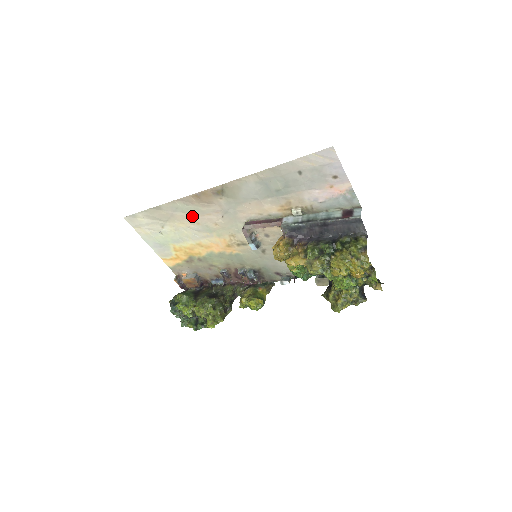
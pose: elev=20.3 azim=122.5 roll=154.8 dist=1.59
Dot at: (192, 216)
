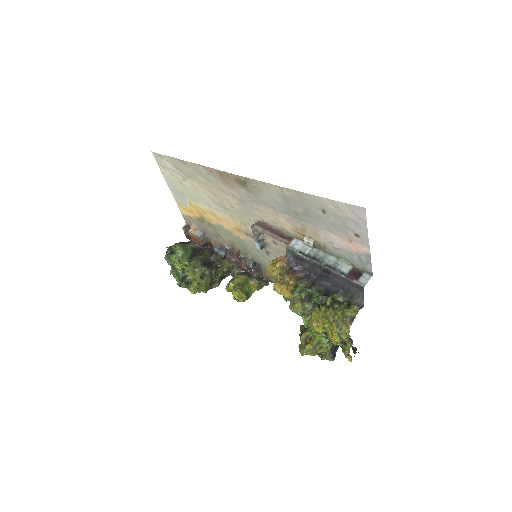
Dot at: (212, 187)
